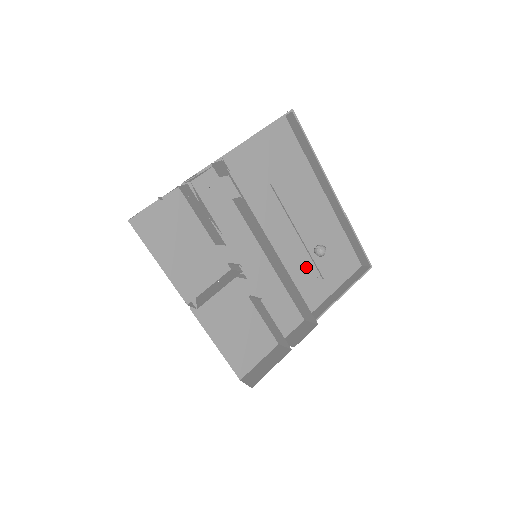
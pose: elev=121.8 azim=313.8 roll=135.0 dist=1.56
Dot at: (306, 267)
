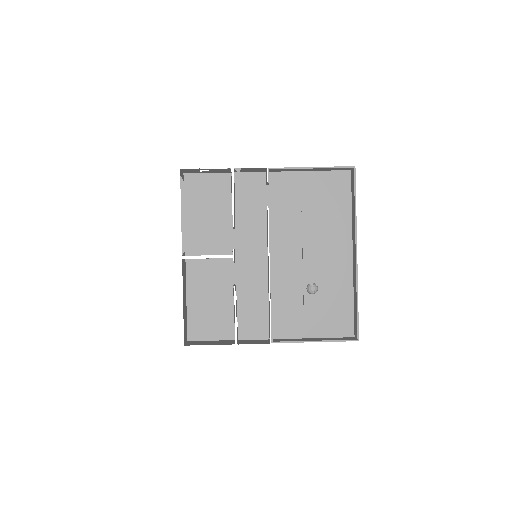
Dot at: (298, 298)
